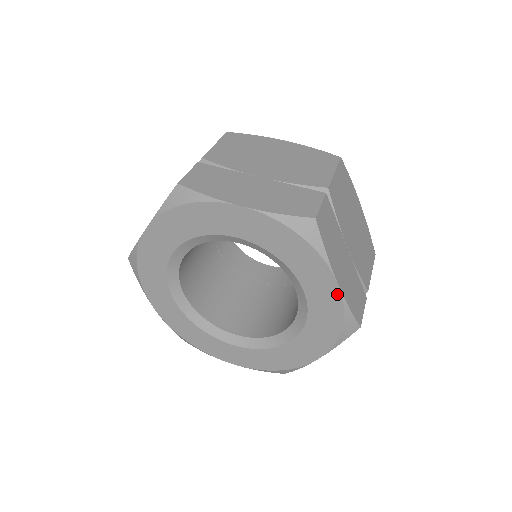
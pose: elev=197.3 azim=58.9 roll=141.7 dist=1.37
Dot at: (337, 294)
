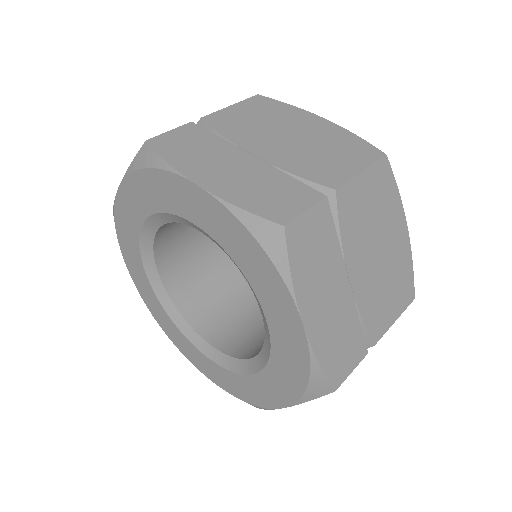
Dot at: (302, 338)
